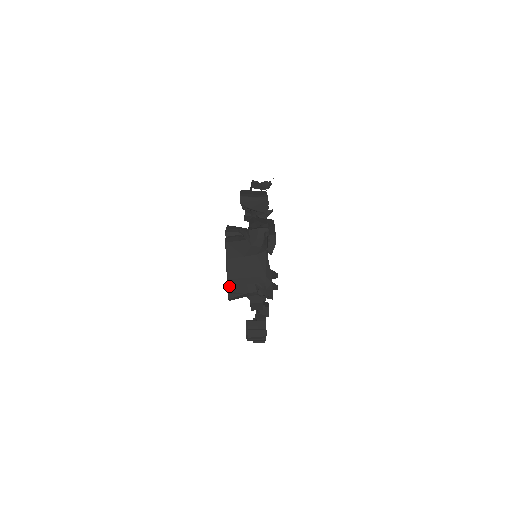
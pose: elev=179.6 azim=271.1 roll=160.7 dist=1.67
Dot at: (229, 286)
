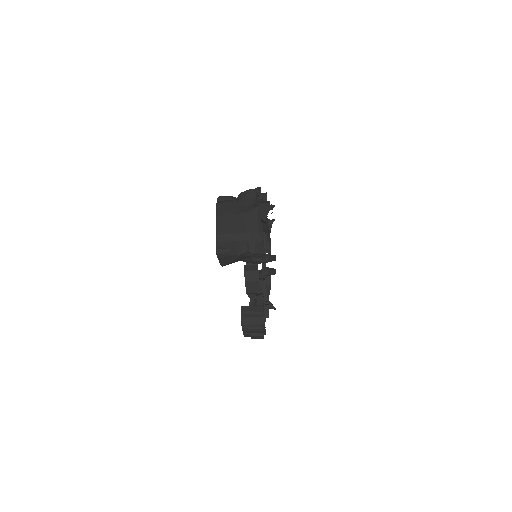
Dot at: (218, 242)
